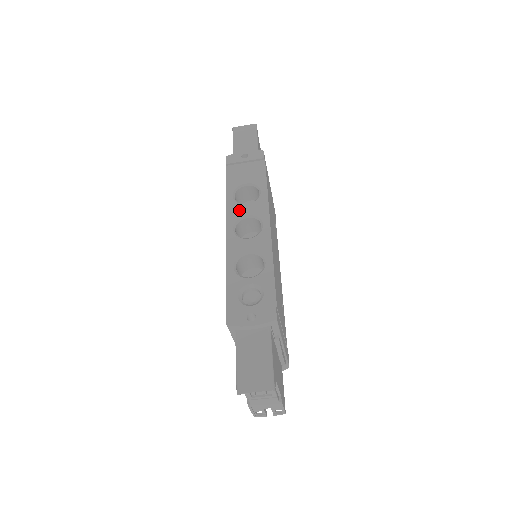
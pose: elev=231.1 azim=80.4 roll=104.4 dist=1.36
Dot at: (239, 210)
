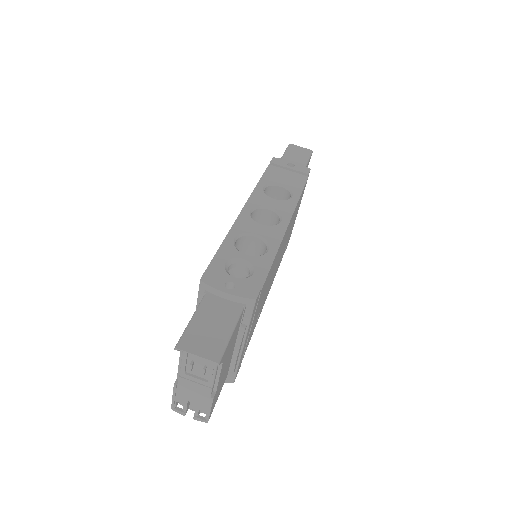
Dot at: (264, 200)
